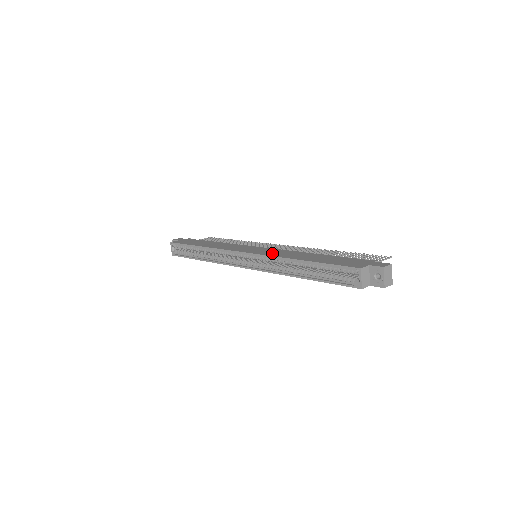
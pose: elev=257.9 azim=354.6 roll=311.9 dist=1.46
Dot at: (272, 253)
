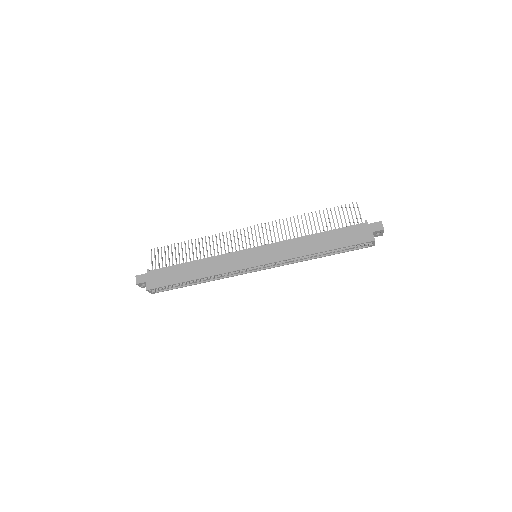
Dot at: (283, 254)
